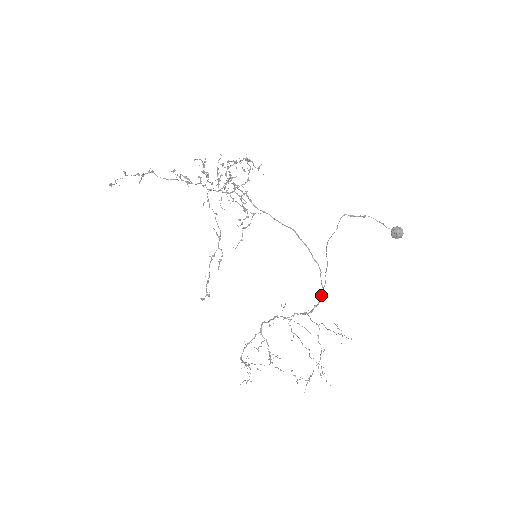
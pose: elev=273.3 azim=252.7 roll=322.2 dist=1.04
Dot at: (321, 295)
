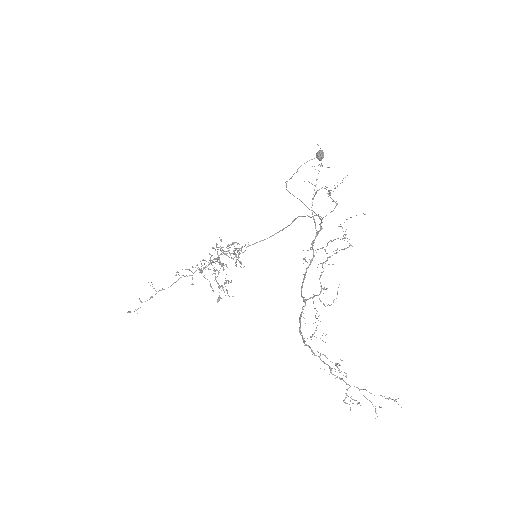
Dot at: occluded
